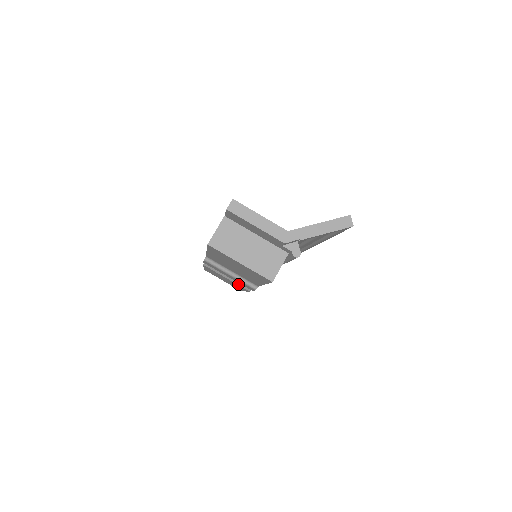
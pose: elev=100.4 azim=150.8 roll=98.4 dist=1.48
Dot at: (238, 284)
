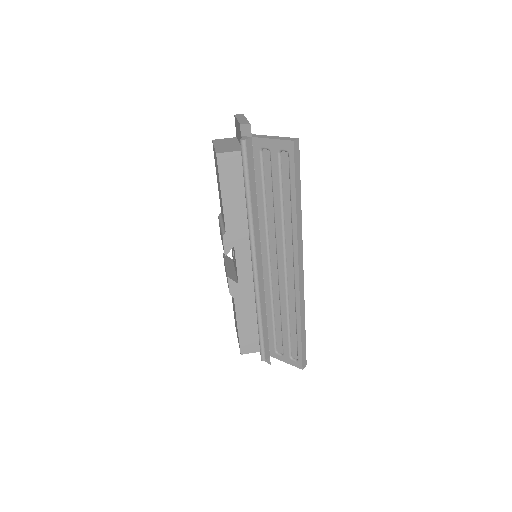
Dot at: (227, 270)
